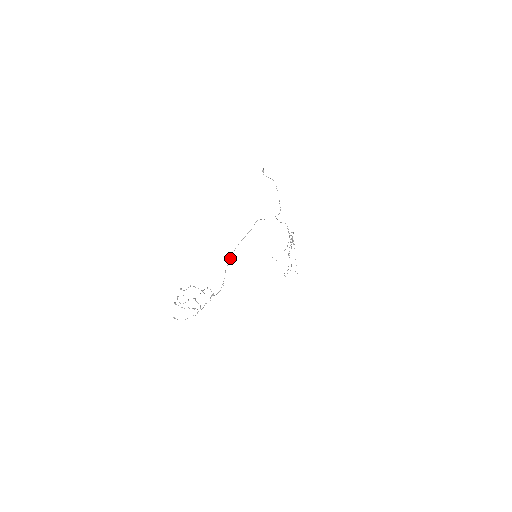
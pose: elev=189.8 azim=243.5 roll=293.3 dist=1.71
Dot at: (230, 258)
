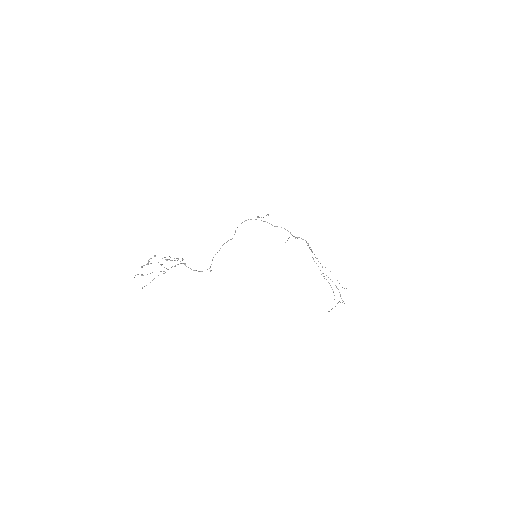
Dot at: occluded
